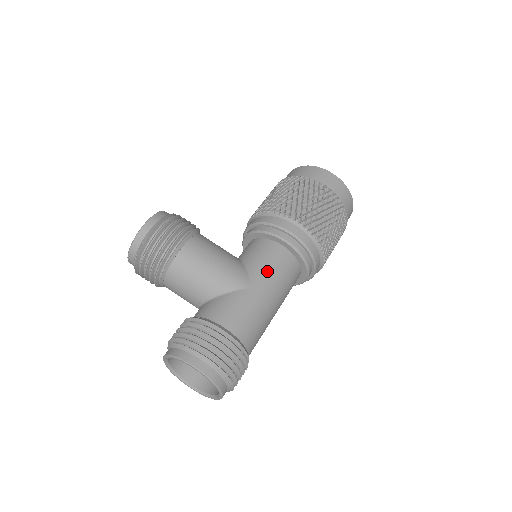
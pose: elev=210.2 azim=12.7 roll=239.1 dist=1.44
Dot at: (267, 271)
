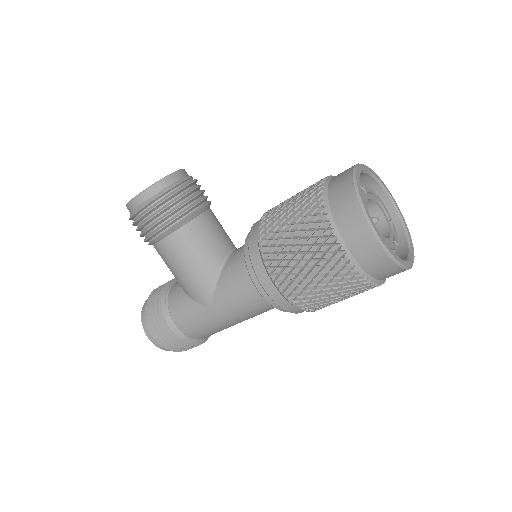
Dot at: (231, 302)
